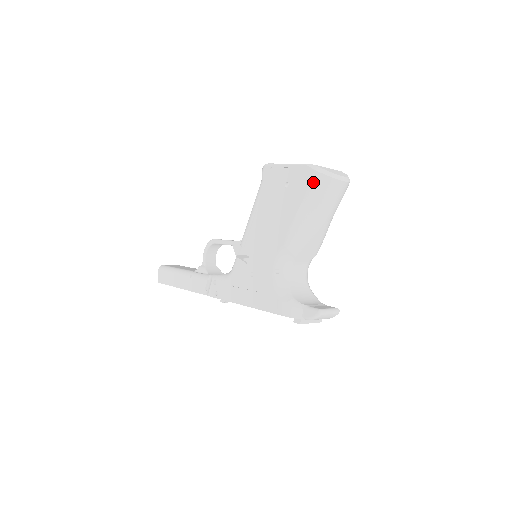
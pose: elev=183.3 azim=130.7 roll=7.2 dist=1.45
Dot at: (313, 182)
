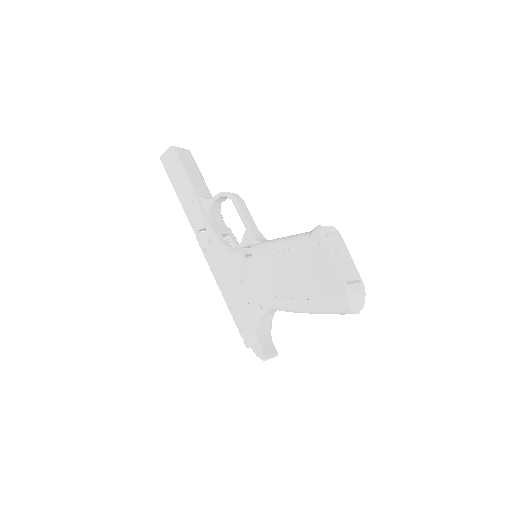
Dot at: (338, 301)
